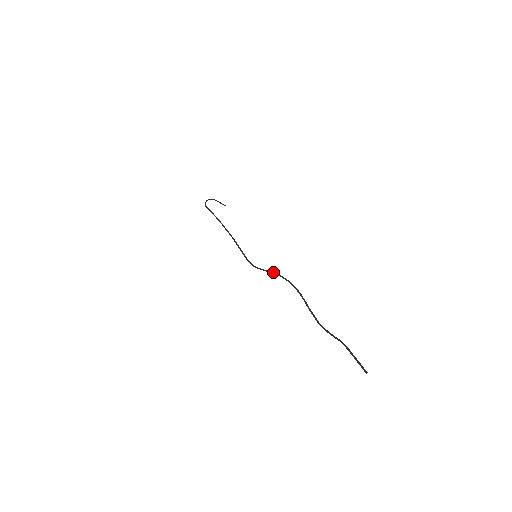
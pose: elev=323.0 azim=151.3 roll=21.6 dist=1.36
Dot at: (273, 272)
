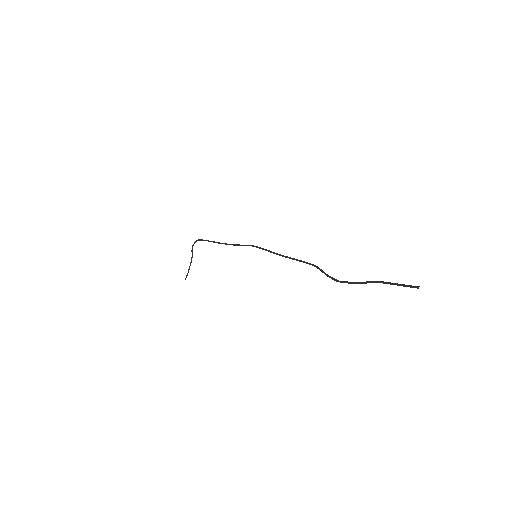
Dot at: occluded
